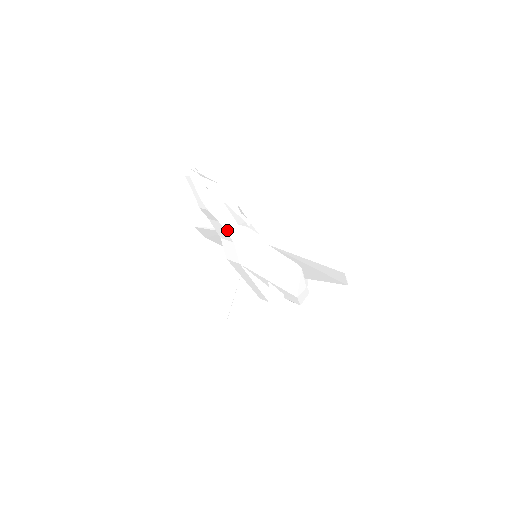
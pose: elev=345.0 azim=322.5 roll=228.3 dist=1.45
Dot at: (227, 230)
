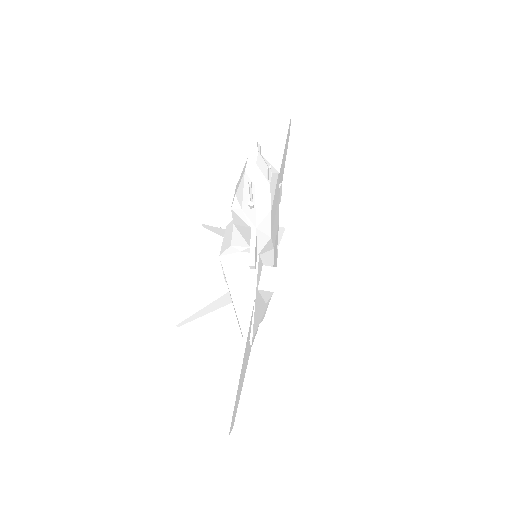
Dot at: (235, 235)
